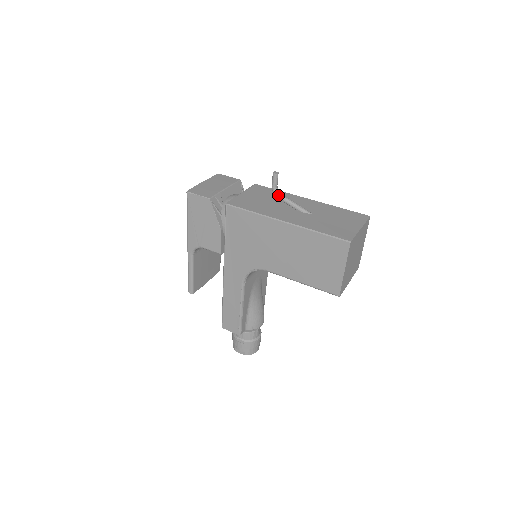
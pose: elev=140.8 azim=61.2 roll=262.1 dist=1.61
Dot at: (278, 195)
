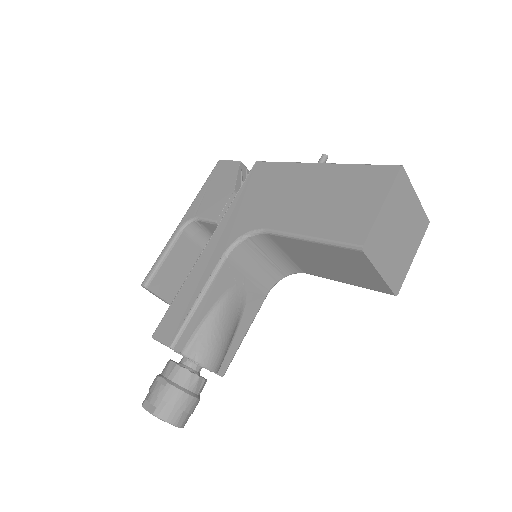
Dot at: occluded
